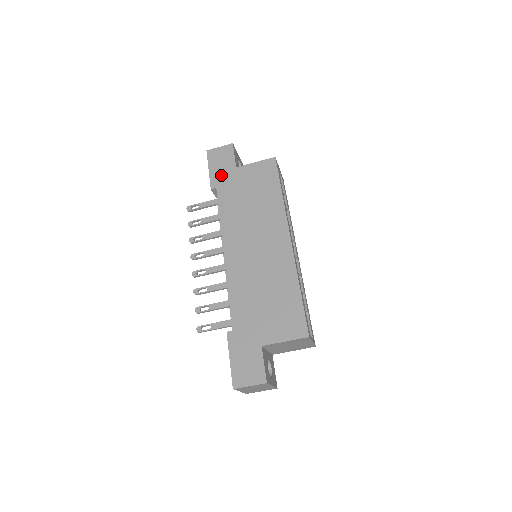
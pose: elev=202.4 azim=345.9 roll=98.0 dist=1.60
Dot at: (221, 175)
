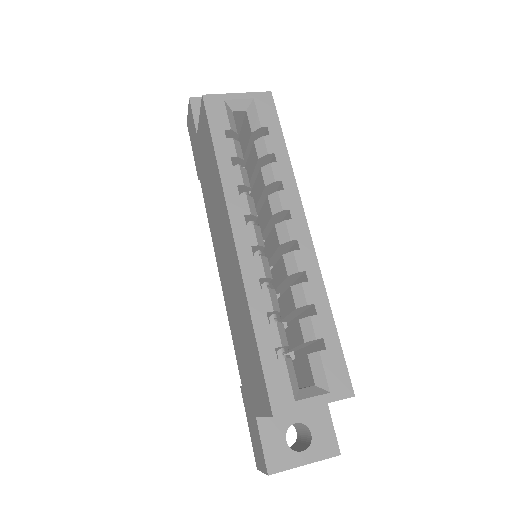
Dot at: (196, 154)
